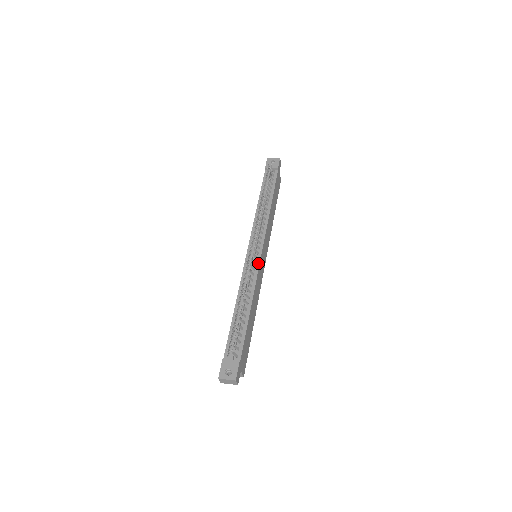
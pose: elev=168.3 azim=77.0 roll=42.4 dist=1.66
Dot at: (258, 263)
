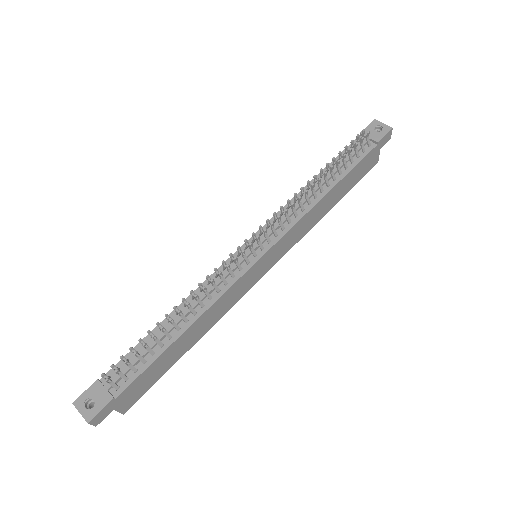
Dot at: (244, 270)
